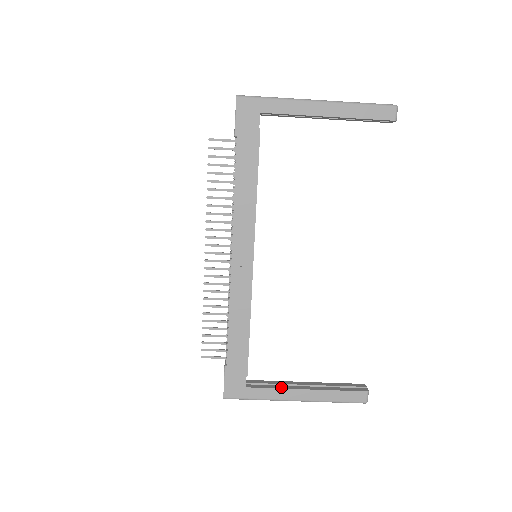
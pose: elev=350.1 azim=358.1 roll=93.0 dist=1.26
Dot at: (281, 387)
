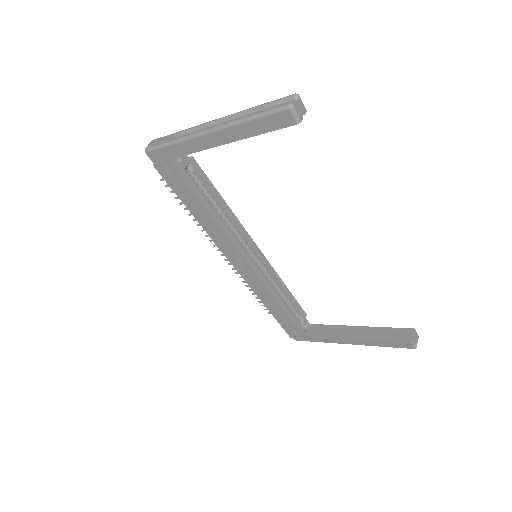
Dot at: (333, 335)
